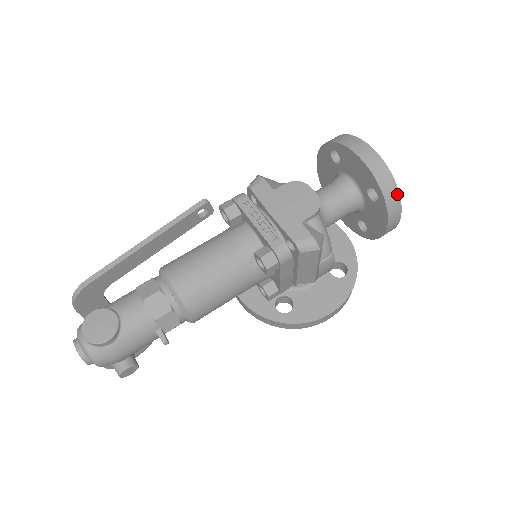
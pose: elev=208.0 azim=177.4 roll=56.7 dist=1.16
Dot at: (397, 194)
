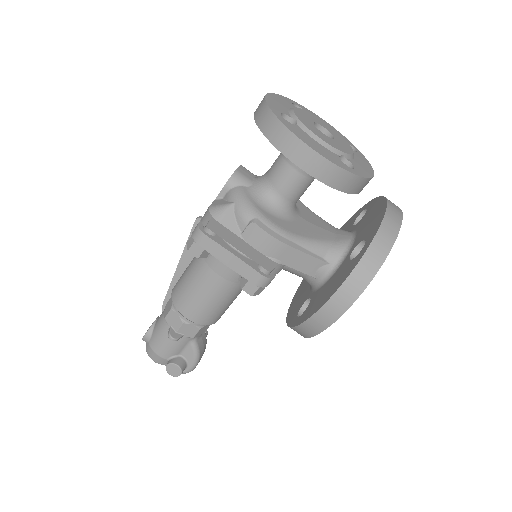
Dot at: (276, 121)
